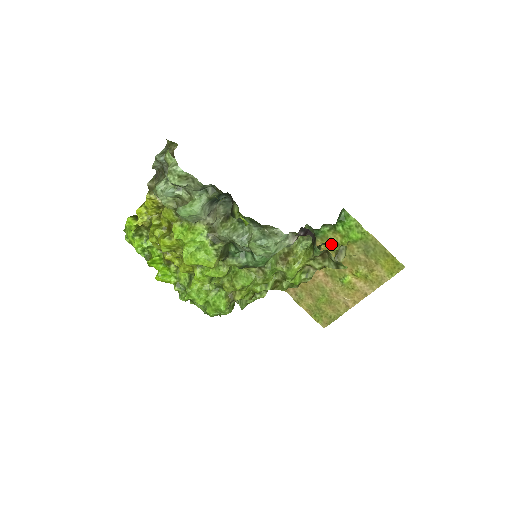
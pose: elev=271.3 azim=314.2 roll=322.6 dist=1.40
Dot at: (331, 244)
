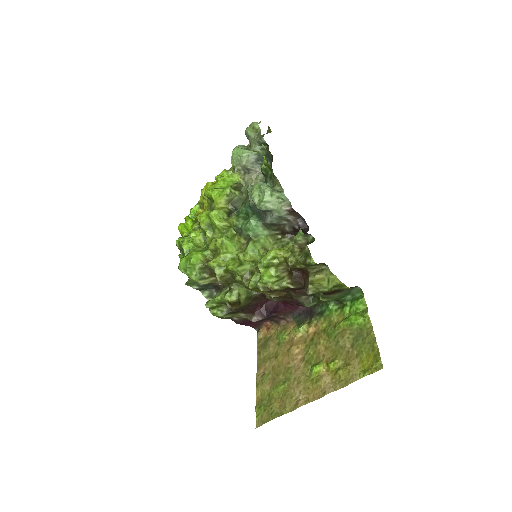
Dot at: (329, 326)
